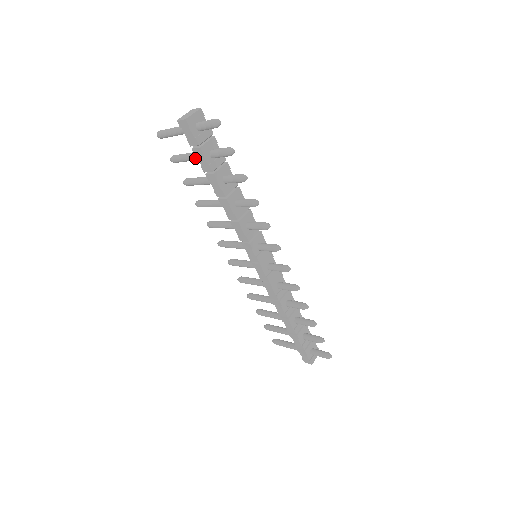
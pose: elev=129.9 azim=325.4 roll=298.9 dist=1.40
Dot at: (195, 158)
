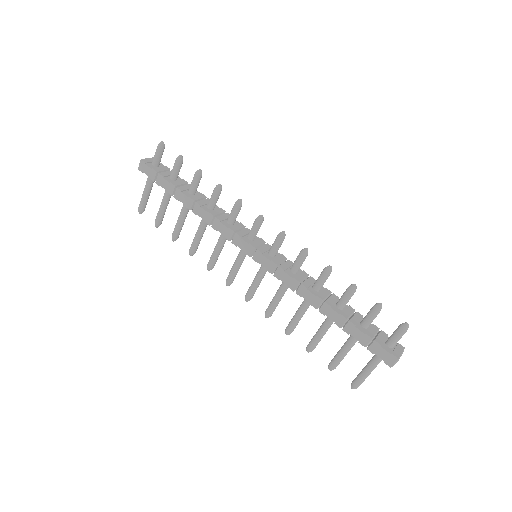
Dot at: (165, 197)
